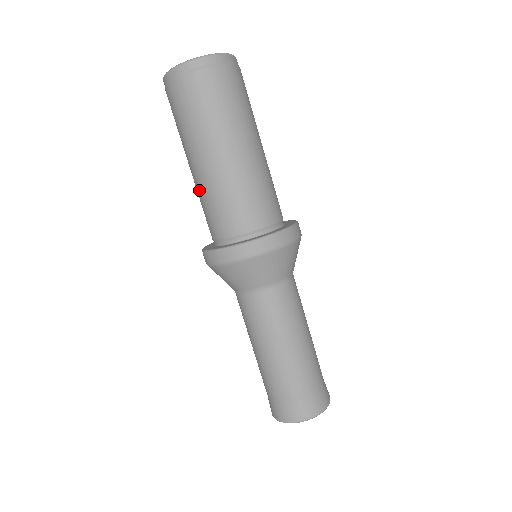
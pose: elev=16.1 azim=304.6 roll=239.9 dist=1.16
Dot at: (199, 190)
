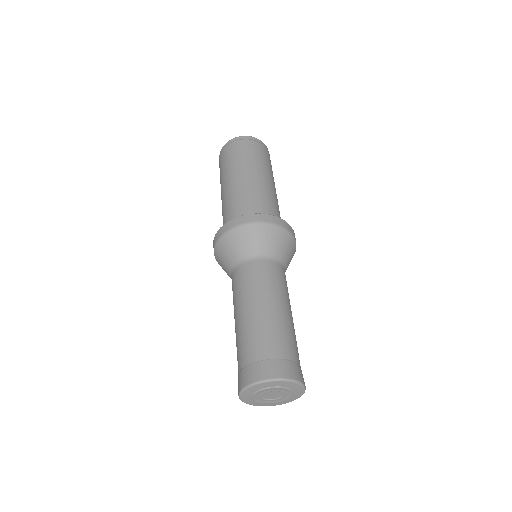
Dot at: (230, 195)
